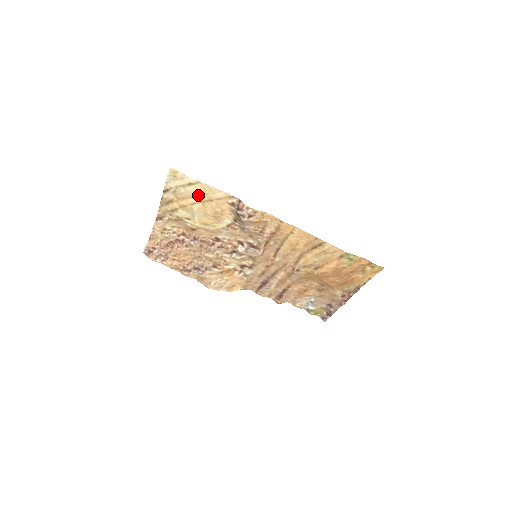
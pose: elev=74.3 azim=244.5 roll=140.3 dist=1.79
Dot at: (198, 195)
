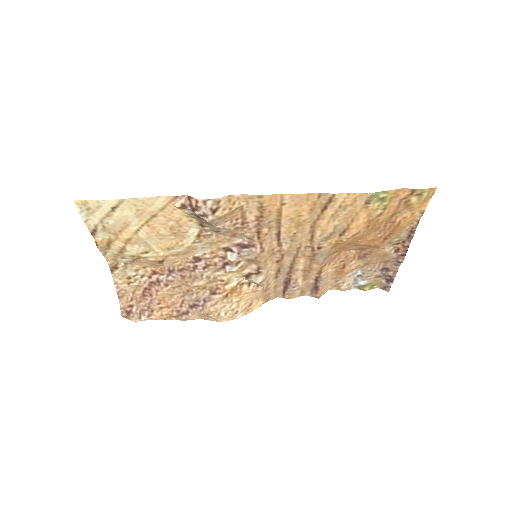
Dot at: (134, 217)
